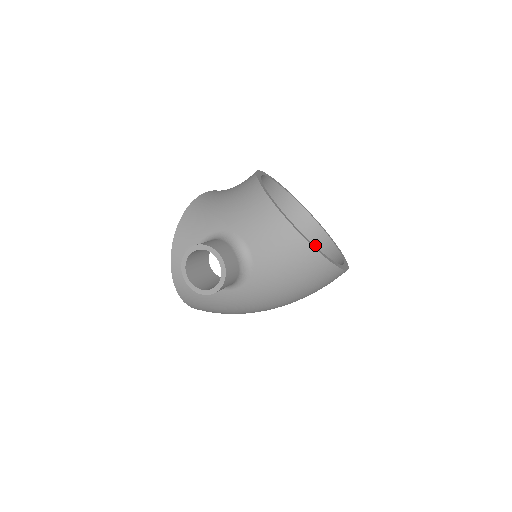
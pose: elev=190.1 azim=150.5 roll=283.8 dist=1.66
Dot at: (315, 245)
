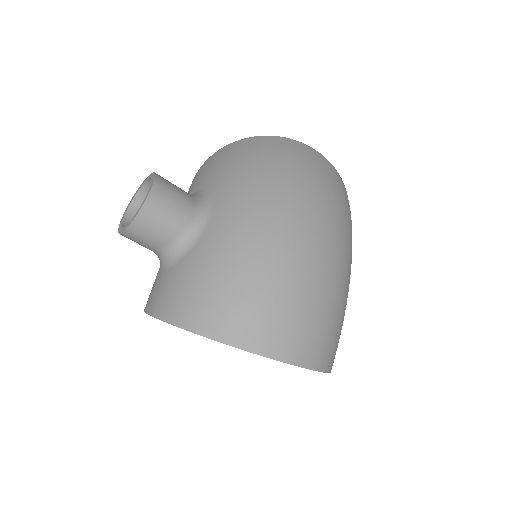
Dot at: occluded
